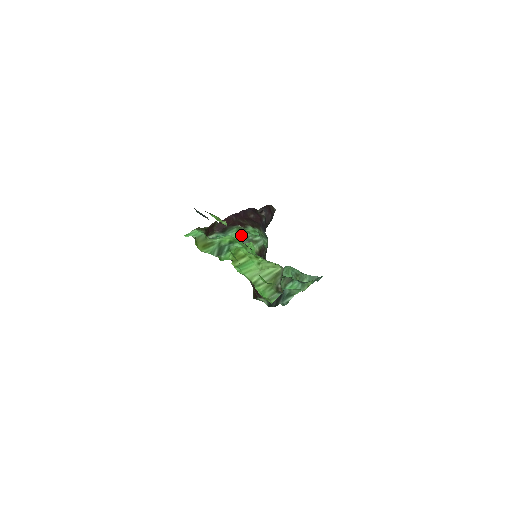
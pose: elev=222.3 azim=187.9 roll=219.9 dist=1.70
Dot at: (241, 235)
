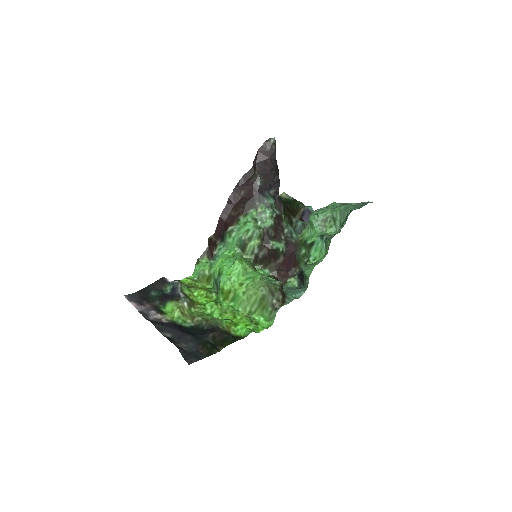
Dot at: (234, 240)
